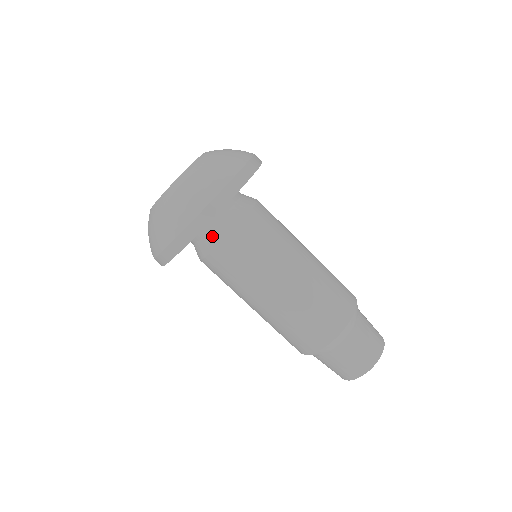
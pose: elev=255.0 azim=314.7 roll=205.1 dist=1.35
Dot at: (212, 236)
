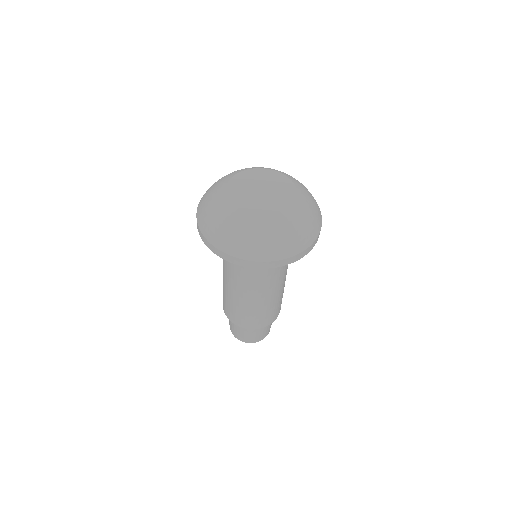
Dot at: occluded
